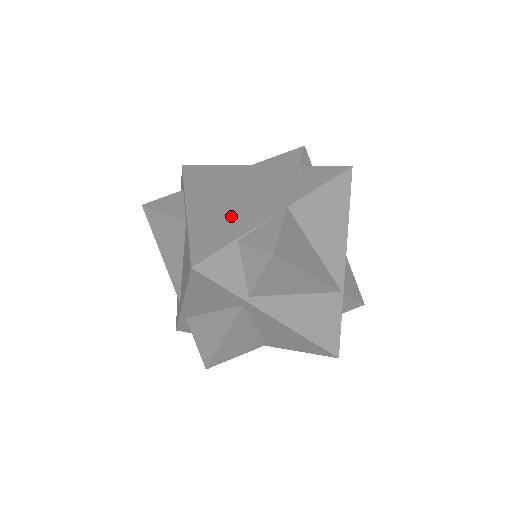
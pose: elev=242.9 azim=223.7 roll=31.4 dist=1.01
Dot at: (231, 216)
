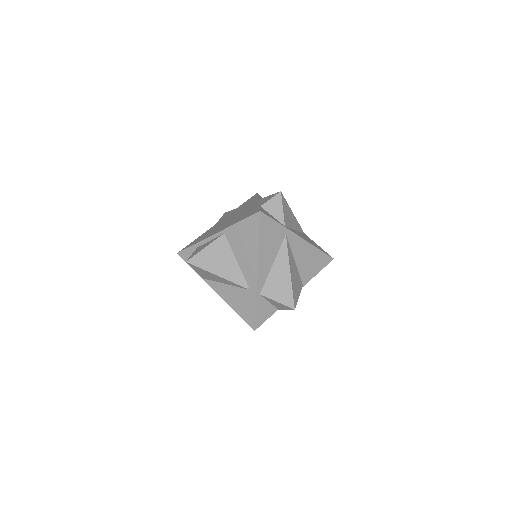
Dot at: (242, 214)
